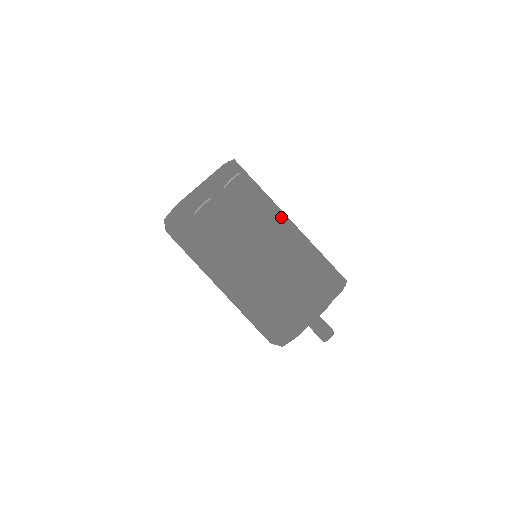
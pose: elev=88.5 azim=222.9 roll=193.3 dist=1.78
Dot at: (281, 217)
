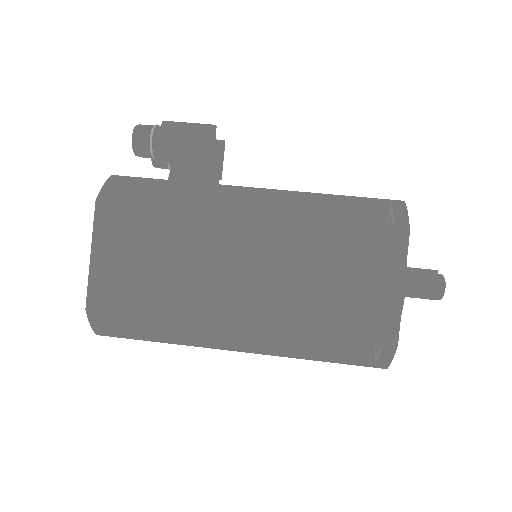
Dot at: occluded
